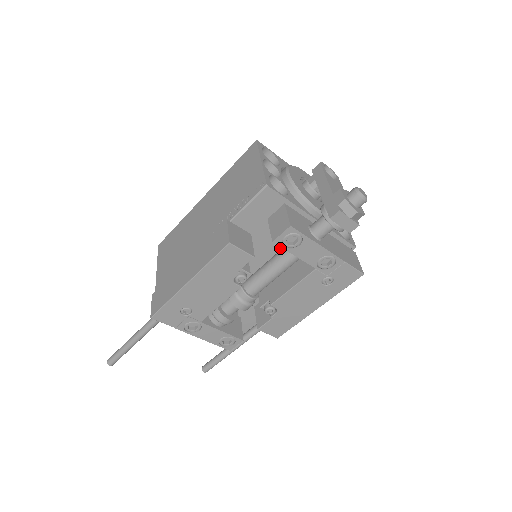
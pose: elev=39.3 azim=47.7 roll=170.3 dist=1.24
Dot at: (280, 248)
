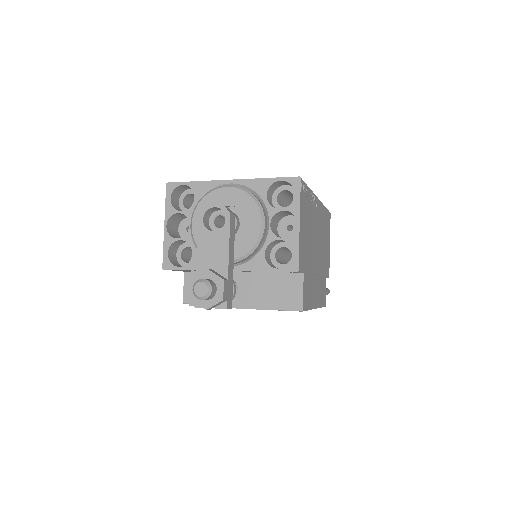
Dot at: occluded
